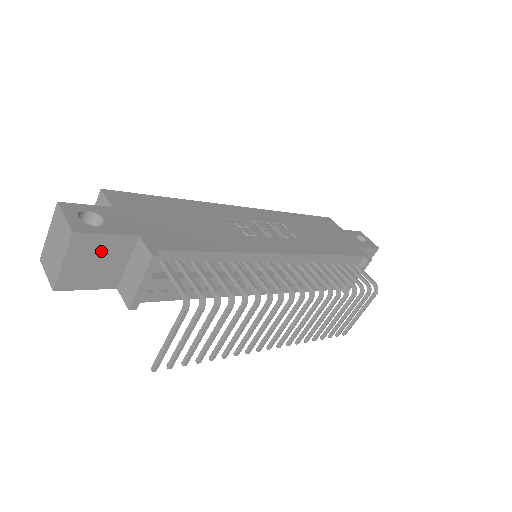
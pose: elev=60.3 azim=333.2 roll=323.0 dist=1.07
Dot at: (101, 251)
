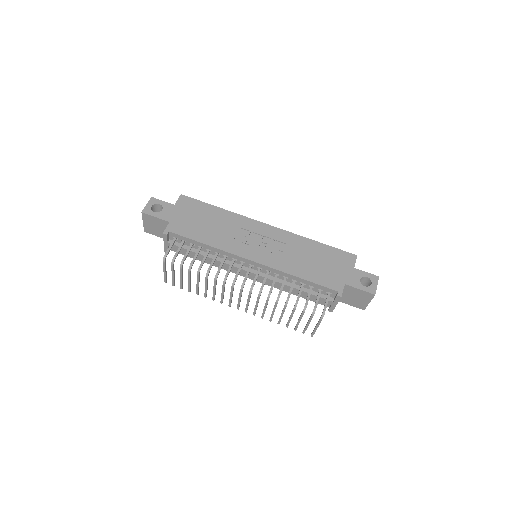
Dot at: (156, 223)
